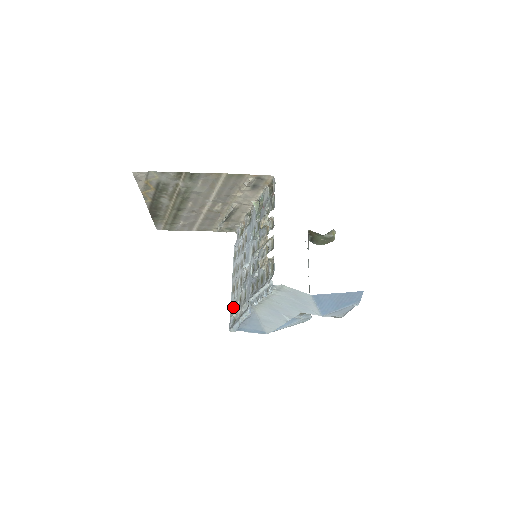
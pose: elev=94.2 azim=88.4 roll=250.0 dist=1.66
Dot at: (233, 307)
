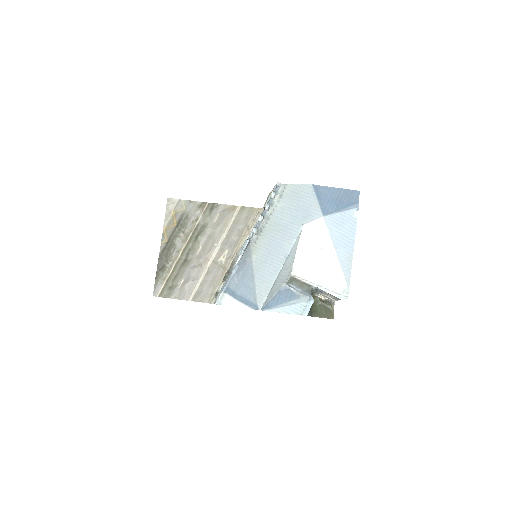
Dot at: occluded
